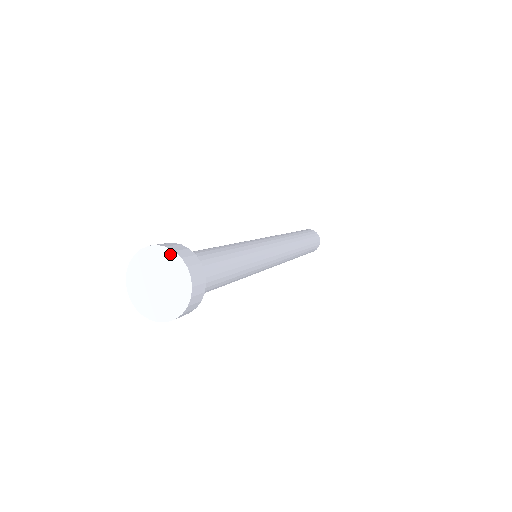
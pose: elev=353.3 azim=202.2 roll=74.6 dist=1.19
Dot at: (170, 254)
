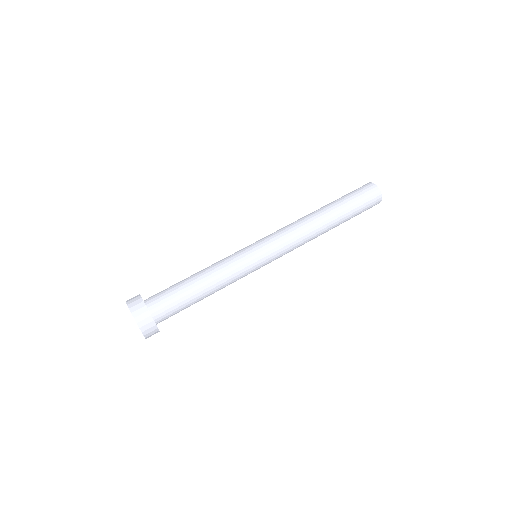
Dot at: (142, 333)
